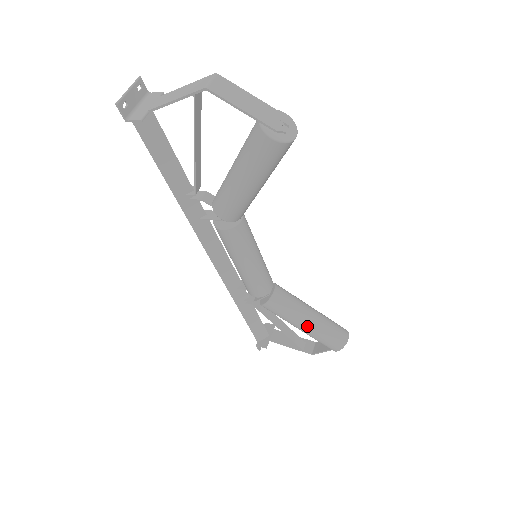
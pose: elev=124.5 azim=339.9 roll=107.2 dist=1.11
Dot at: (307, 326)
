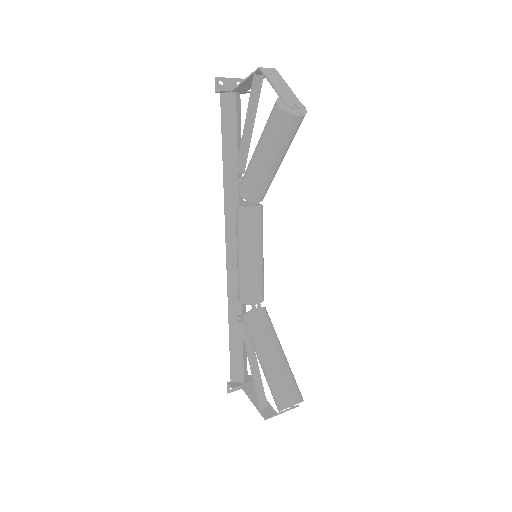
Dot at: (266, 359)
